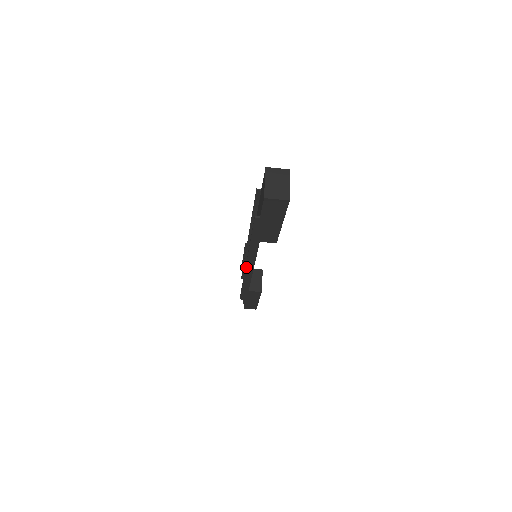
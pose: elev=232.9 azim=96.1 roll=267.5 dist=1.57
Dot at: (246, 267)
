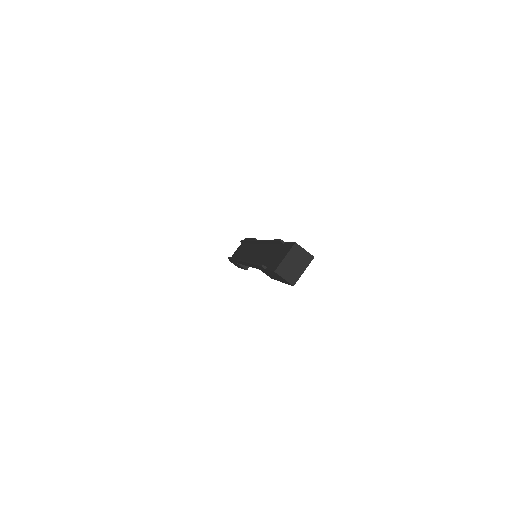
Dot at: (241, 261)
